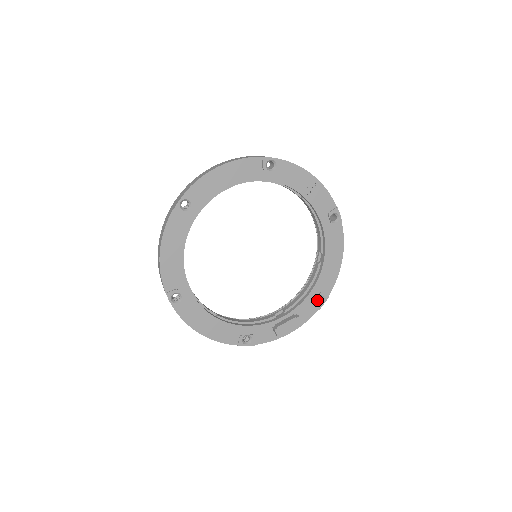
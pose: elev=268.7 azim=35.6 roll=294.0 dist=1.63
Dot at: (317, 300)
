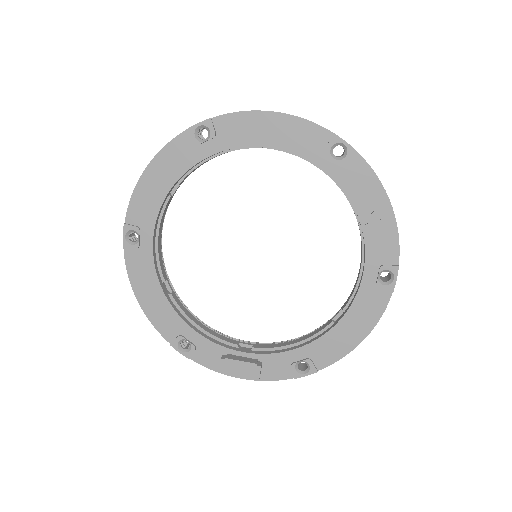
Dot at: (301, 366)
